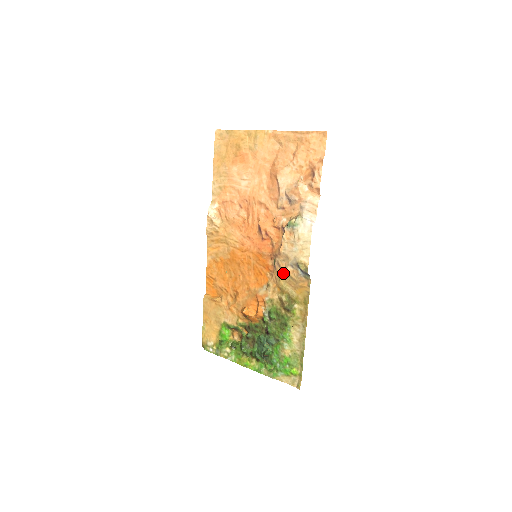
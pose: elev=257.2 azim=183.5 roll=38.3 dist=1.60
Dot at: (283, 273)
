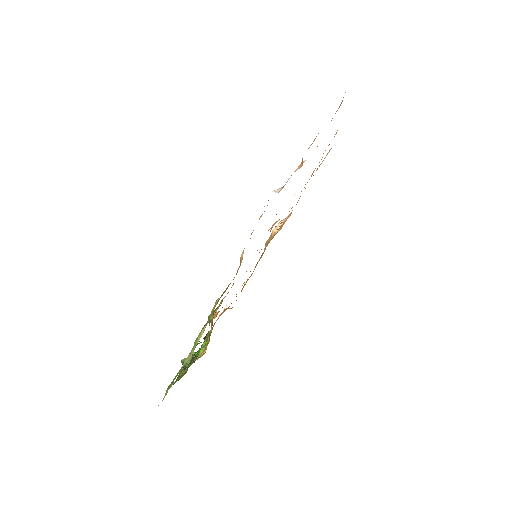
Dot at: occluded
